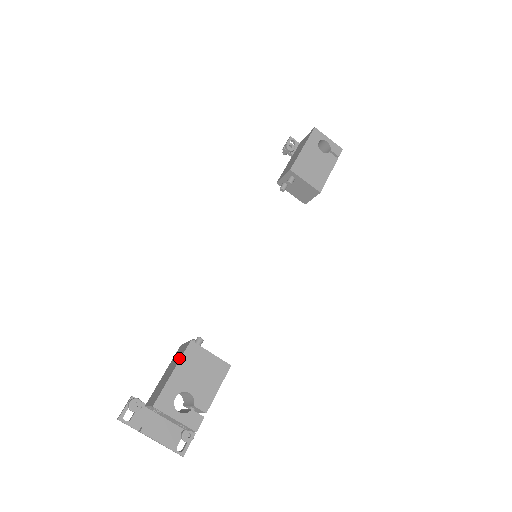
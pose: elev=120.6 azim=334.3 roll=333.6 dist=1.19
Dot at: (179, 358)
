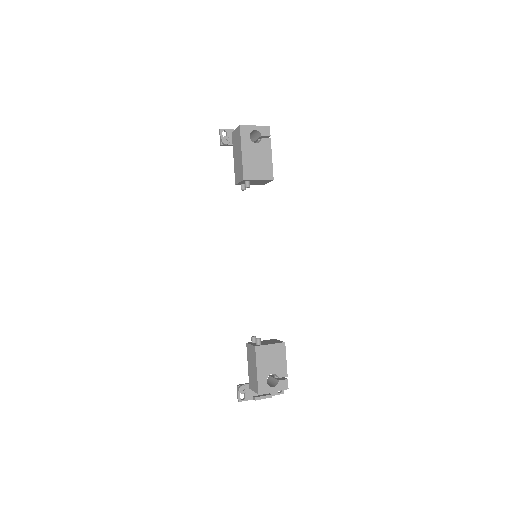
Dot at: (255, 359)
